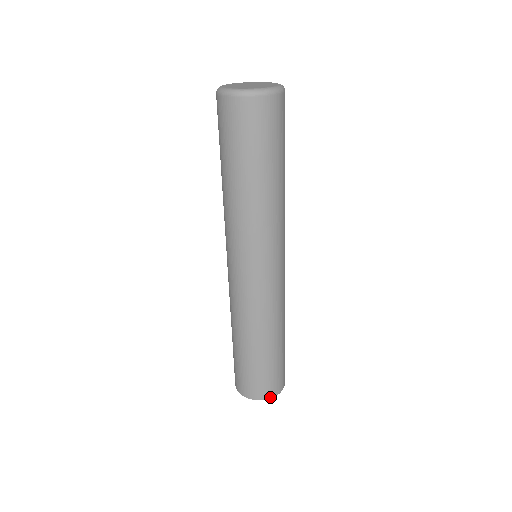
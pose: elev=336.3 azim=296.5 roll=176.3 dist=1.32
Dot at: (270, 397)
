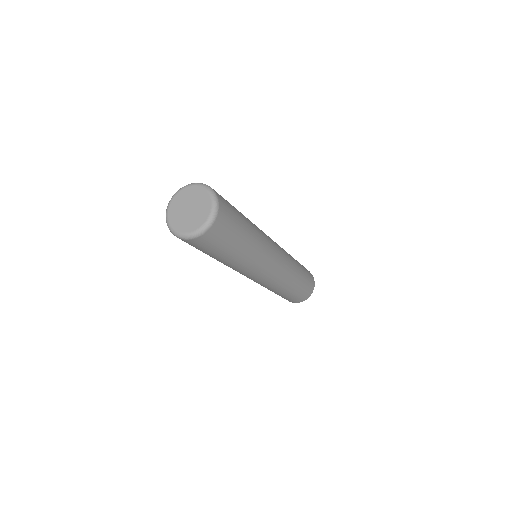
Dot at: (294, 302)
